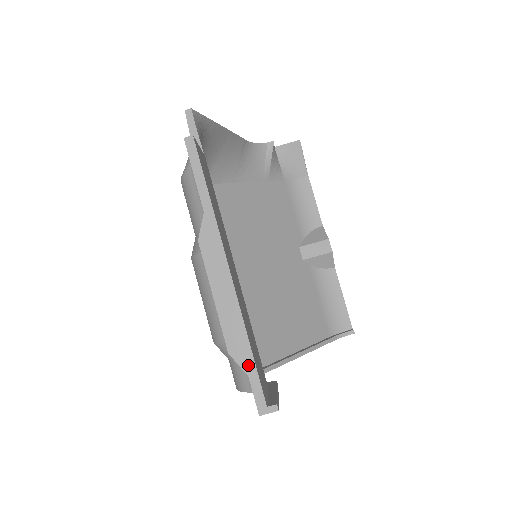
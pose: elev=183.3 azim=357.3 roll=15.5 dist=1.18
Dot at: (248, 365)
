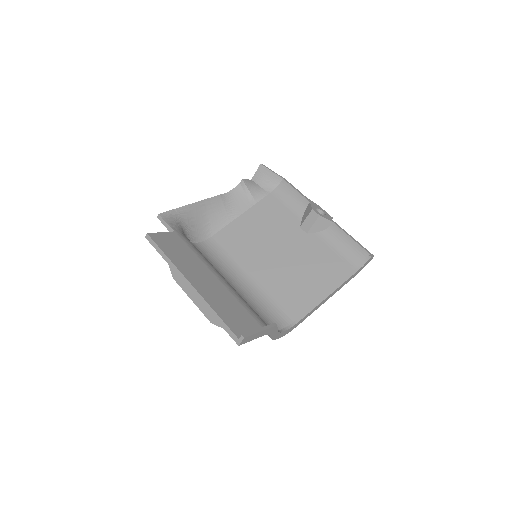
Dot at: (221, 324)
